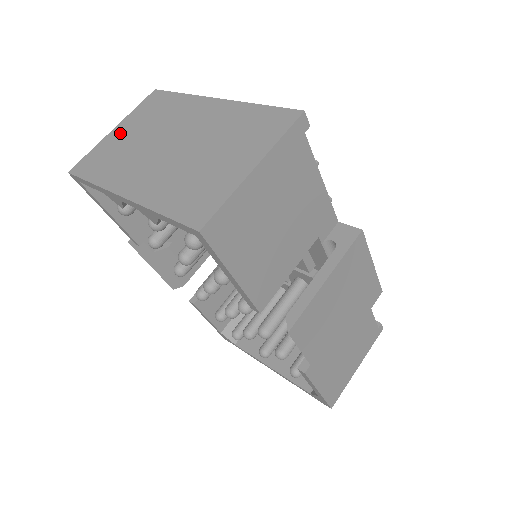
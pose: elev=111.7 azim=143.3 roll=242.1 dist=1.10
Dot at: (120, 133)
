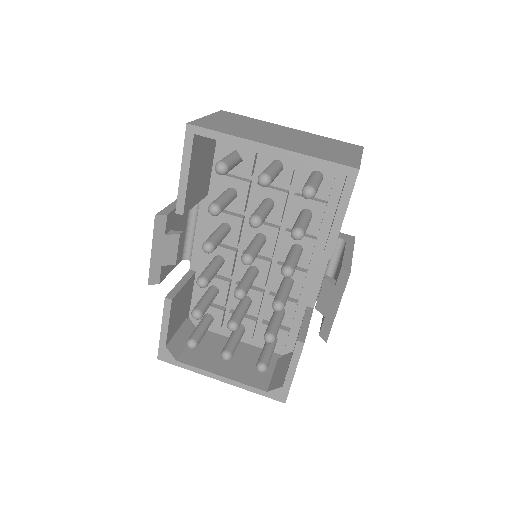
Dot at: (218, 119)
